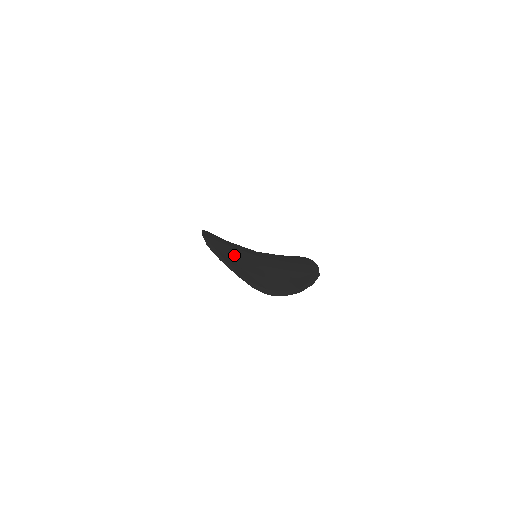
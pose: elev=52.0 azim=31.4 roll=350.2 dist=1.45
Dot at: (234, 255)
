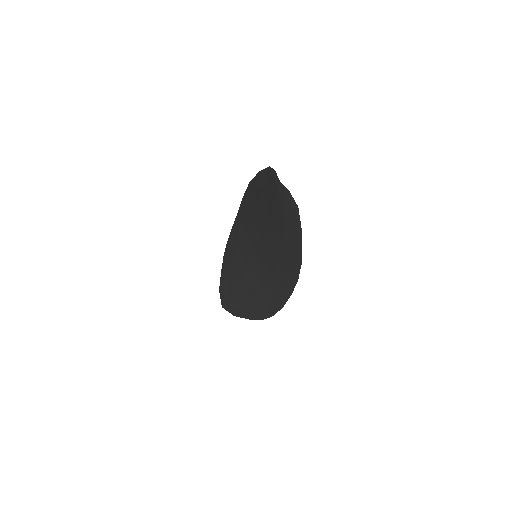
Dot at: occluded
